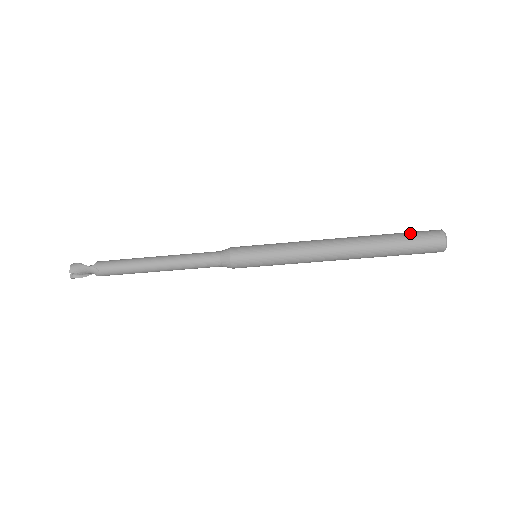
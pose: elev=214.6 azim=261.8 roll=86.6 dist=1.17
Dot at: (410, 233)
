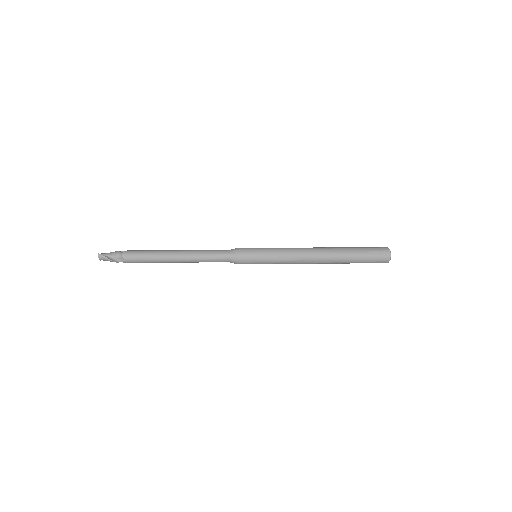
Dot at: (369, 258)
